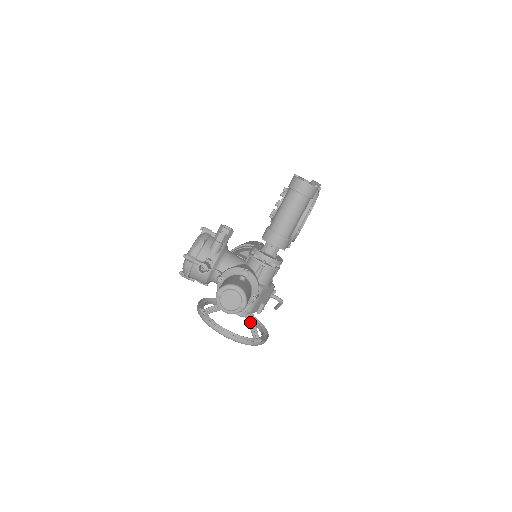
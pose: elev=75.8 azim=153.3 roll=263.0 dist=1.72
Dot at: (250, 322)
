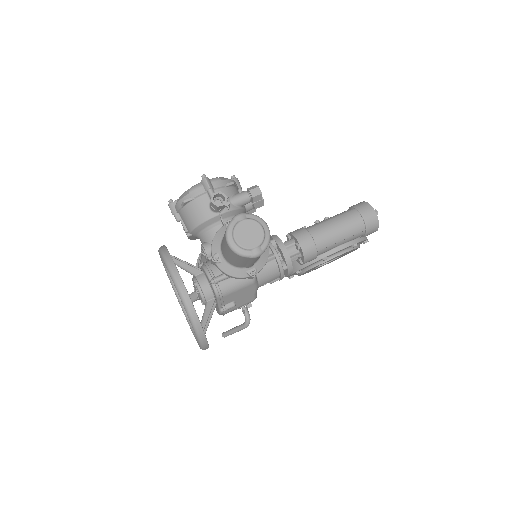
Dot at: (209, 309)
